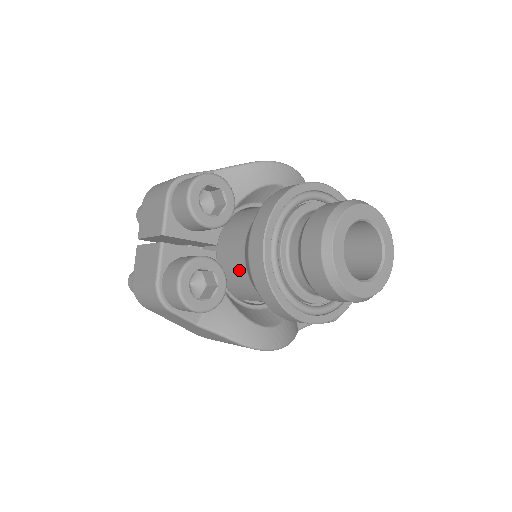
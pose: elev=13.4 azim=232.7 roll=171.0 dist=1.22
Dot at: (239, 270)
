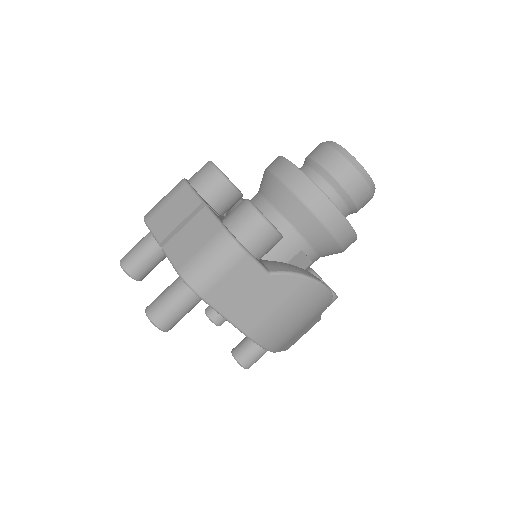
Dot at: (273, 224)
